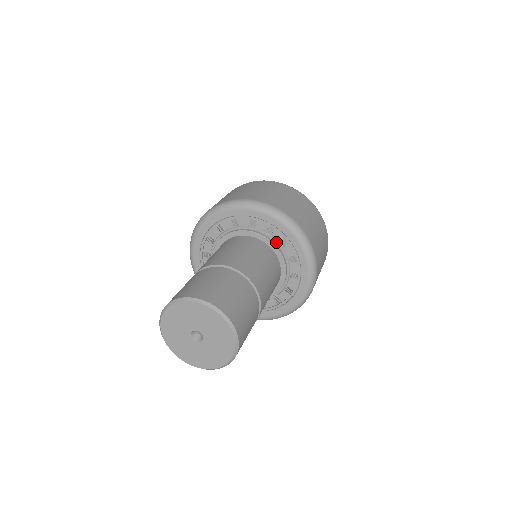
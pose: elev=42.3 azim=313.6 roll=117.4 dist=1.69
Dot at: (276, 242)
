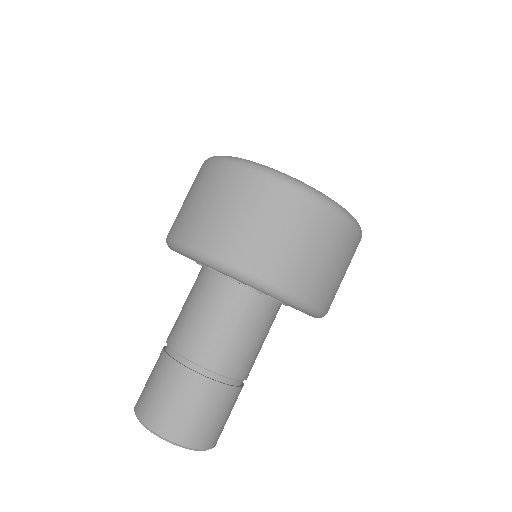
Dot at: occluded
